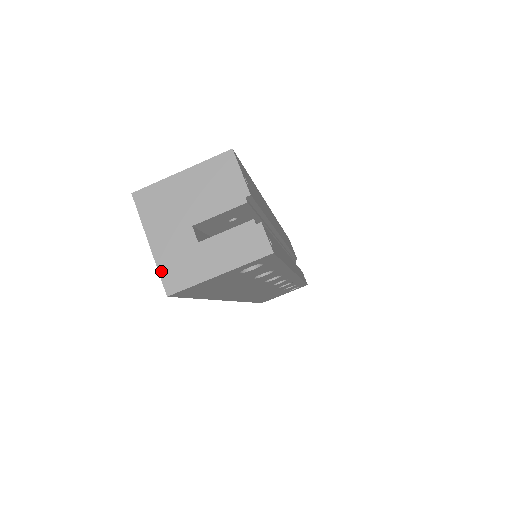
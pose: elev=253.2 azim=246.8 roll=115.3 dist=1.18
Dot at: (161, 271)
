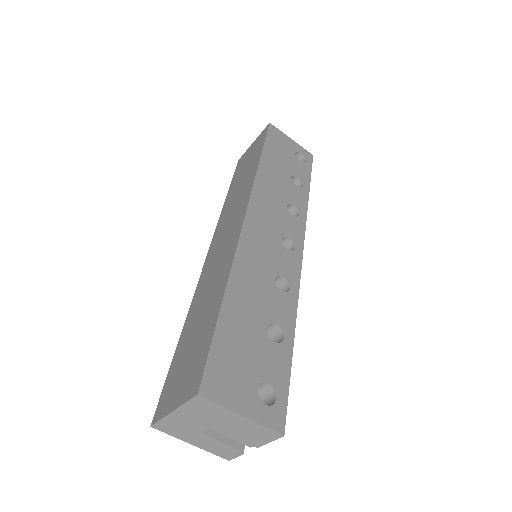
Dot at: (162, 421)
